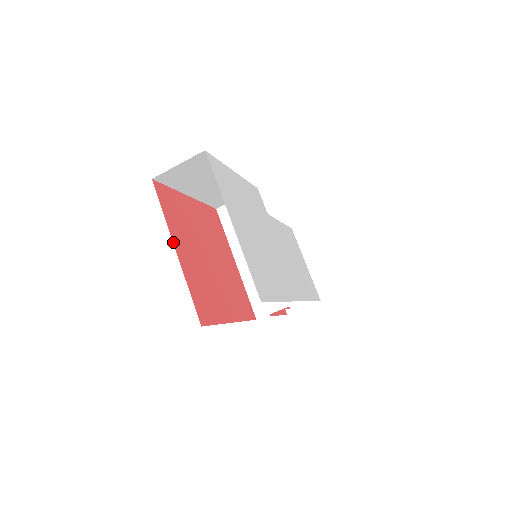
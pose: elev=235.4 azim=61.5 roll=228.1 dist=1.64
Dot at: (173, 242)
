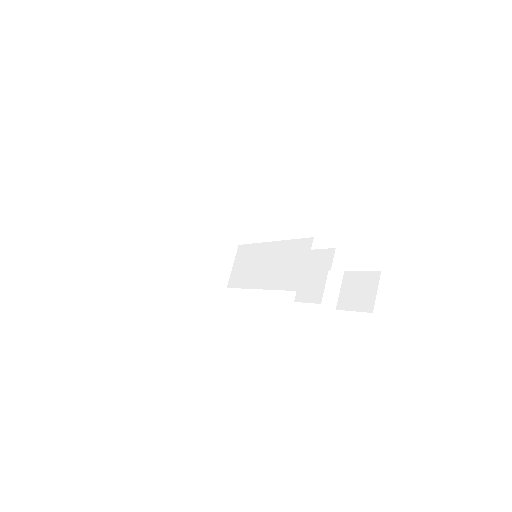
Dot at: occluded
